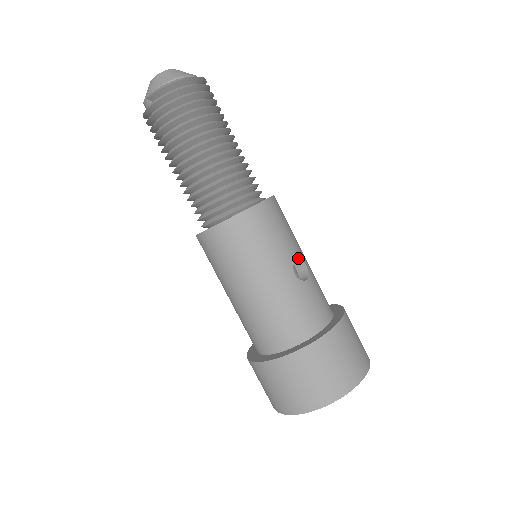
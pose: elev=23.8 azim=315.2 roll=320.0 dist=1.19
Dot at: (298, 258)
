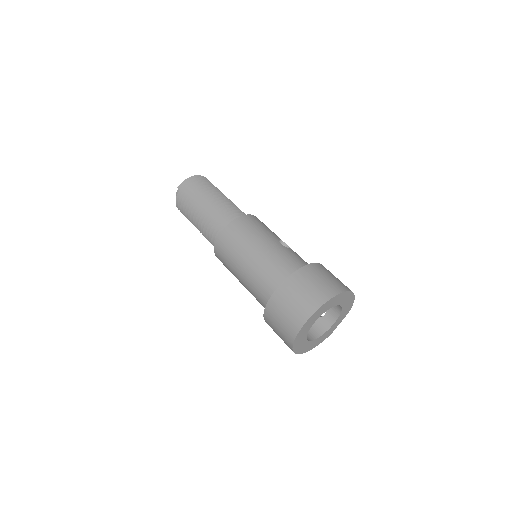
Dot at: (282, 241)
